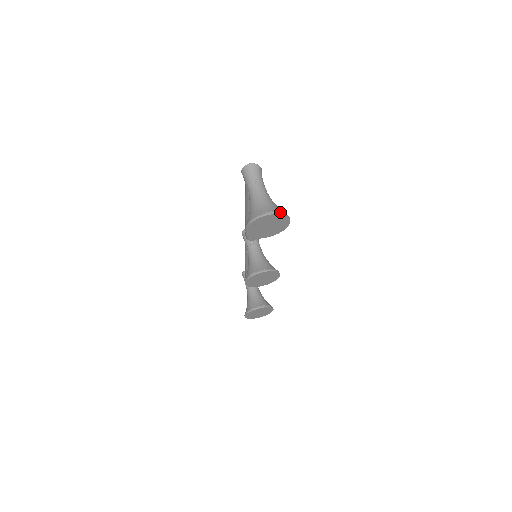
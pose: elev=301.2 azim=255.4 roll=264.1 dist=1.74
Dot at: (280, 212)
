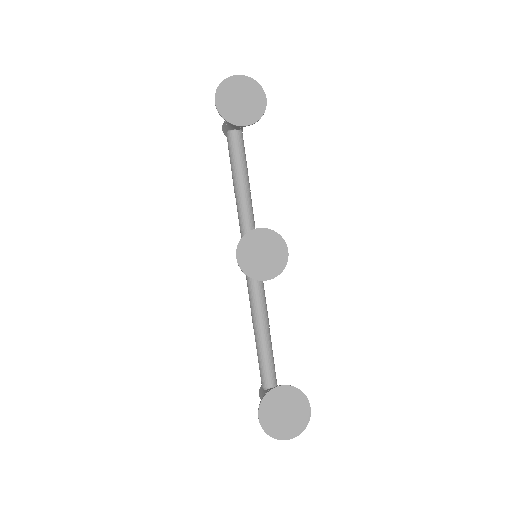
Dot at: (250, 79)
